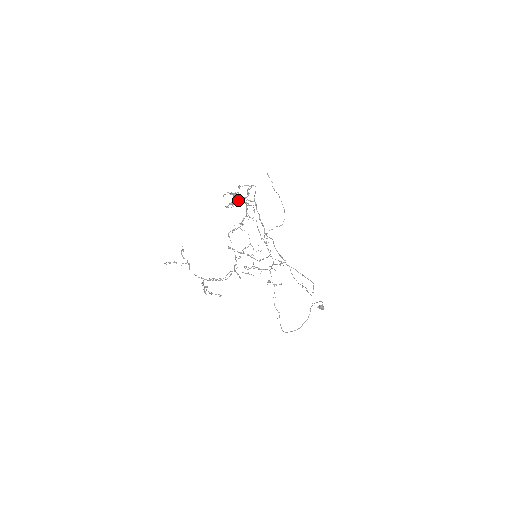
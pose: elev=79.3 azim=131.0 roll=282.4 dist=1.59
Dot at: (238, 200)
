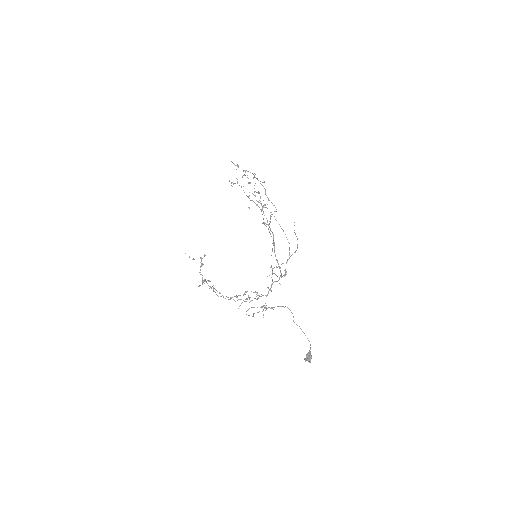
Dot at: occluded
